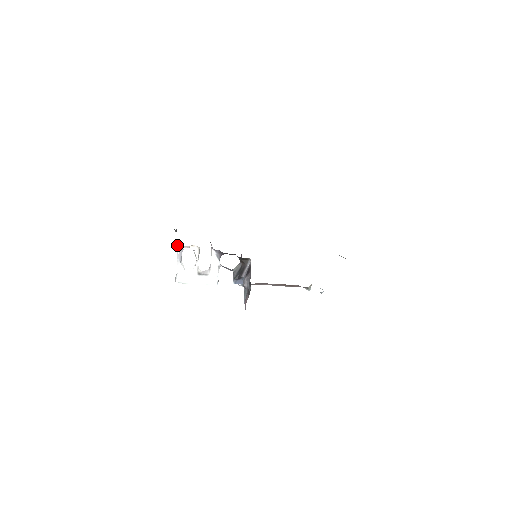
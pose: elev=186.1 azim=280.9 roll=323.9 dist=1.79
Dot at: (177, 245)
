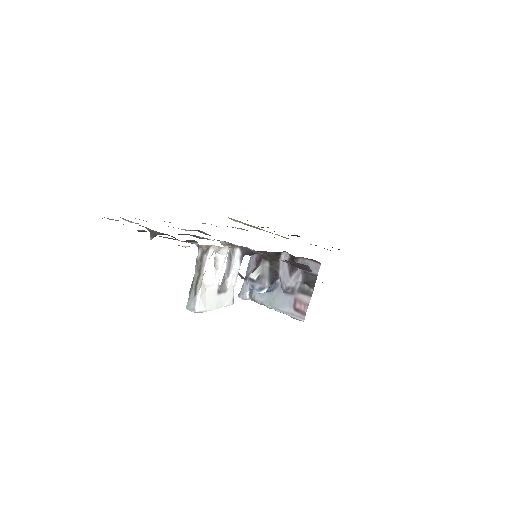
Dot at: (210, 248)
